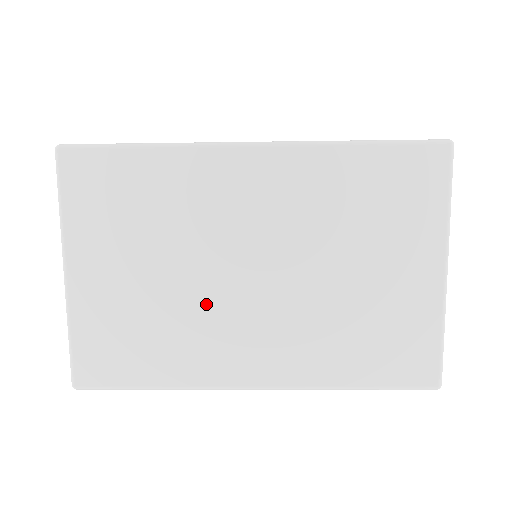
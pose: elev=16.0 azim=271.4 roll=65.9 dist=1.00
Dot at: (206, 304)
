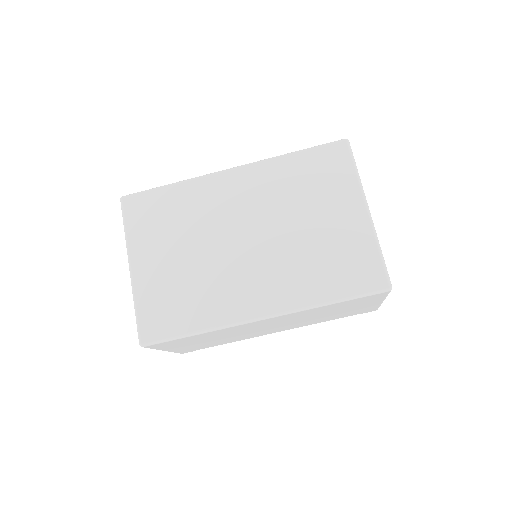
Dot at: (220, 267)
